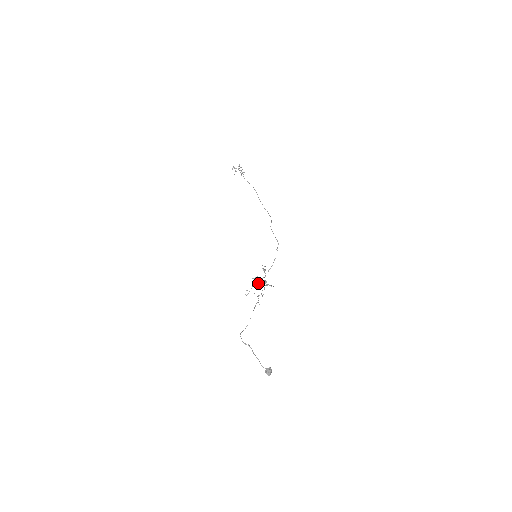
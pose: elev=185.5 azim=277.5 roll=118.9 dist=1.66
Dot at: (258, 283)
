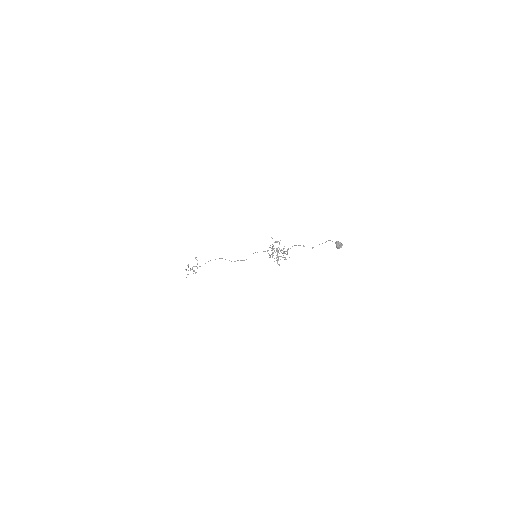
Dot at: occluded
